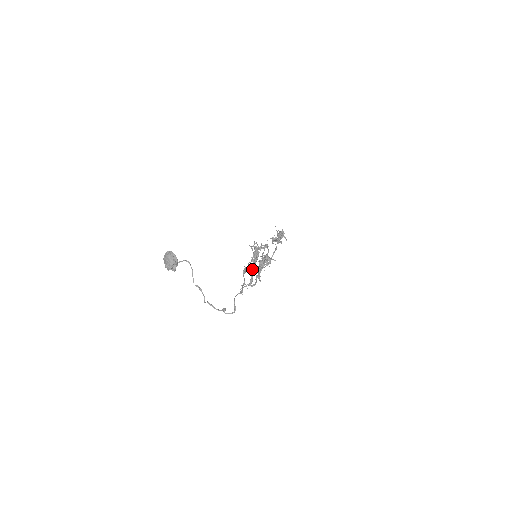
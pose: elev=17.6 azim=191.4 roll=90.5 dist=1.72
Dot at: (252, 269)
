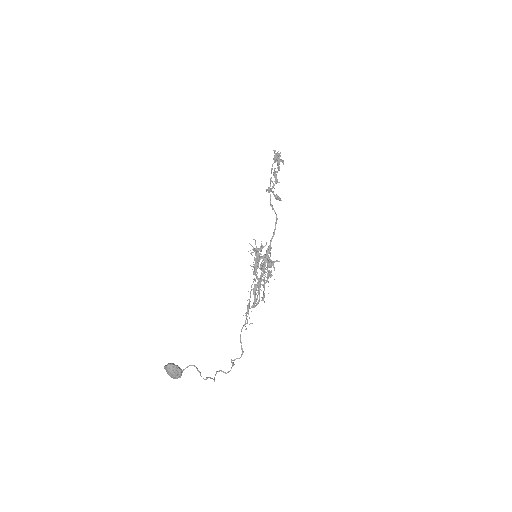
Dot at: (255, 287)
